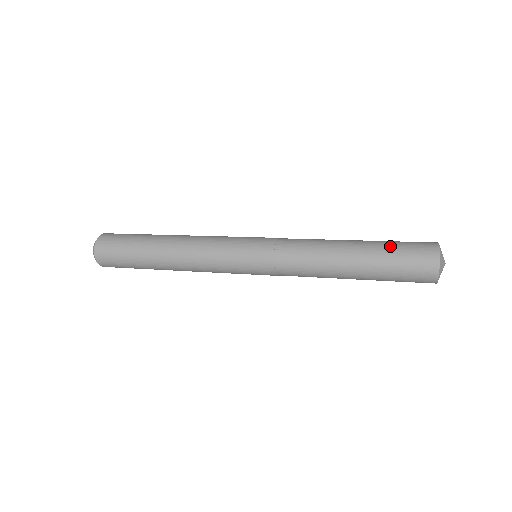
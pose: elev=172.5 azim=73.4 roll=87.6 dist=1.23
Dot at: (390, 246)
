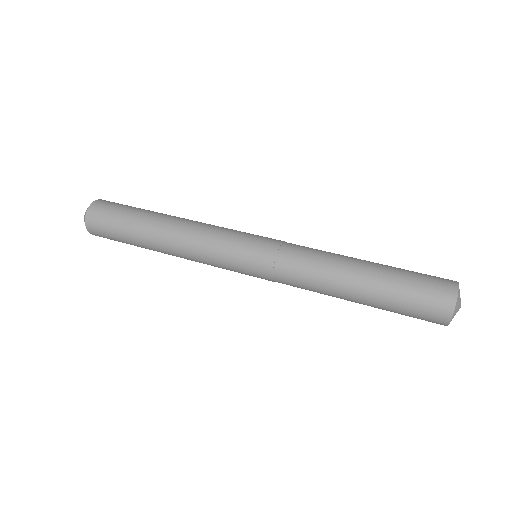
Dot at: (404, 276)
